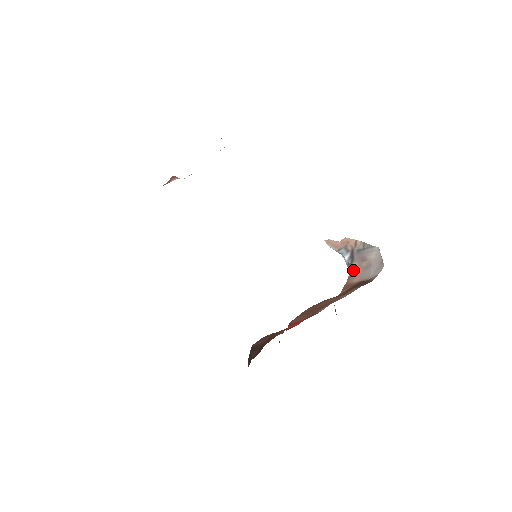
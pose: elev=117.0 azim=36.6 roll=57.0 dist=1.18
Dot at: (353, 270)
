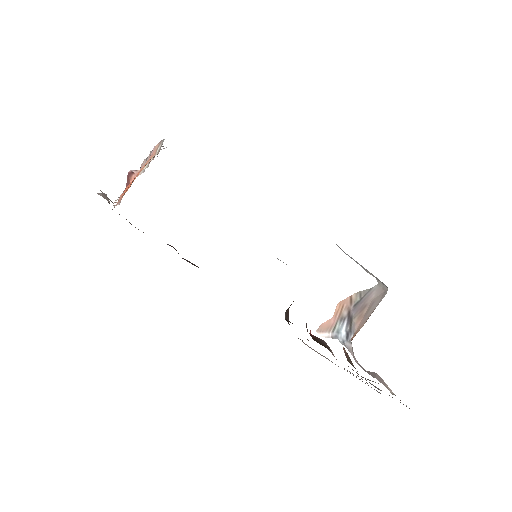
Dot at: (354, 328)
